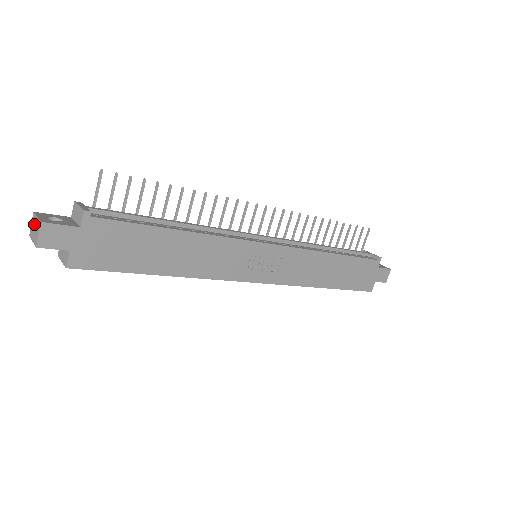
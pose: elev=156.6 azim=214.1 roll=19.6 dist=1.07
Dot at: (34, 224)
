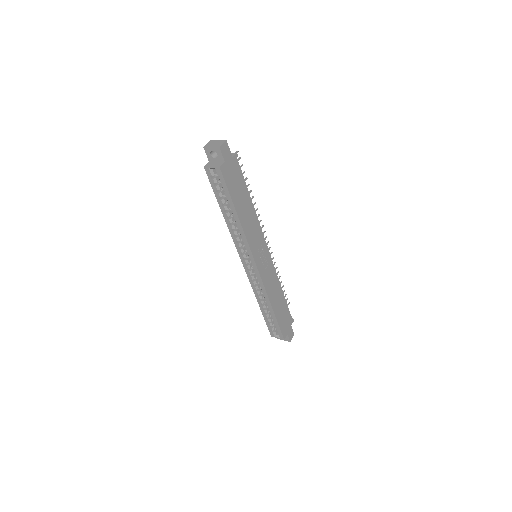
Dot at: (214, 142)
